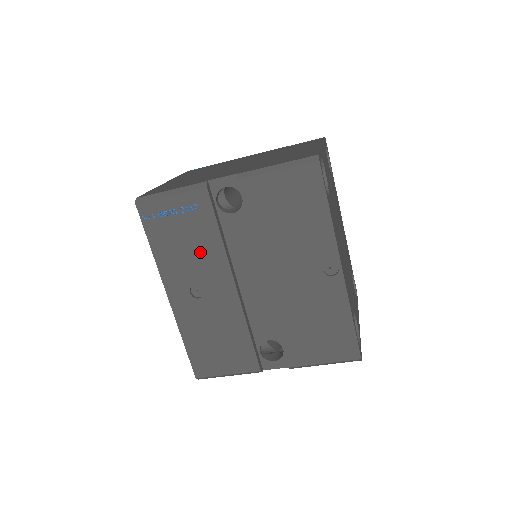
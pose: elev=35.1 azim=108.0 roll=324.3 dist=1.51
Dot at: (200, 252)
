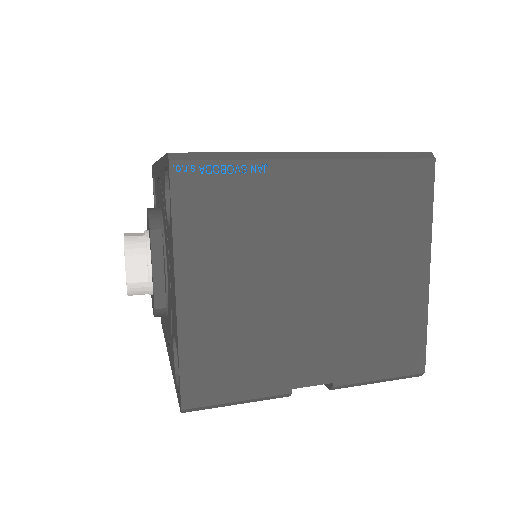
Dot at: occluded
